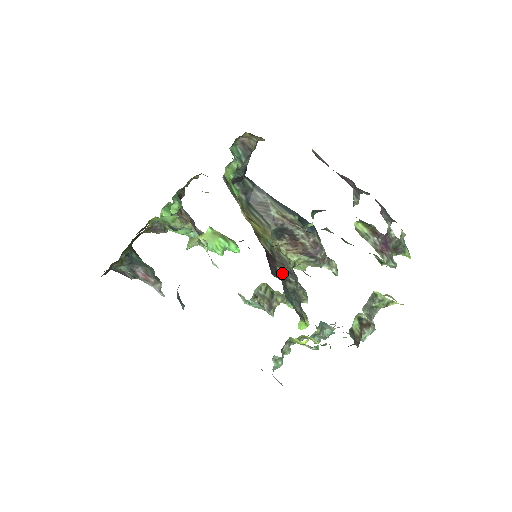
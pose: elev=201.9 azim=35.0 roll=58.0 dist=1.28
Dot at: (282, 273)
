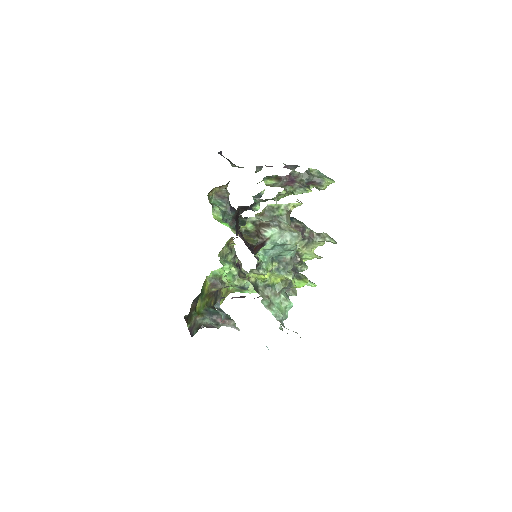
Dot at: occluded
